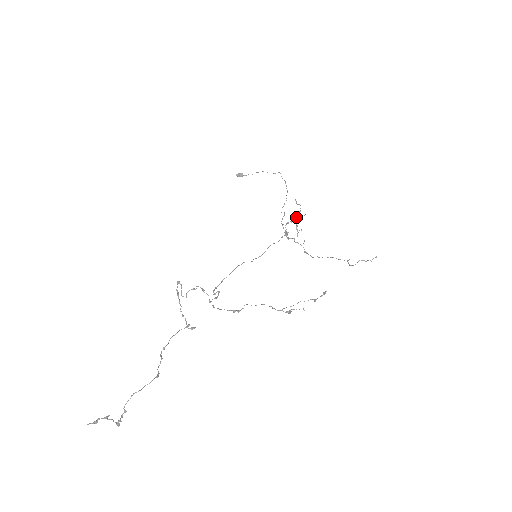
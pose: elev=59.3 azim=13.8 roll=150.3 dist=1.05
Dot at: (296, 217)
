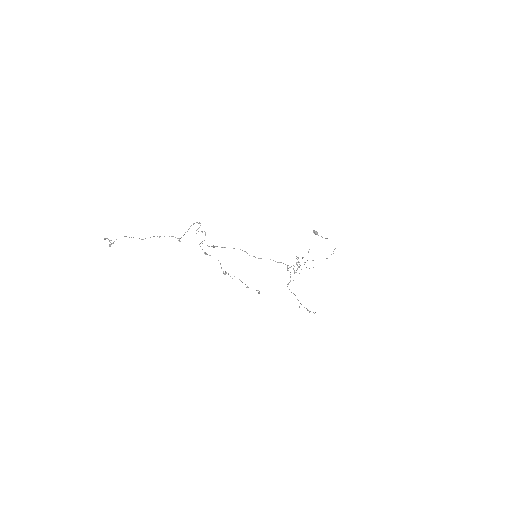
Dot at: (298, 258)
